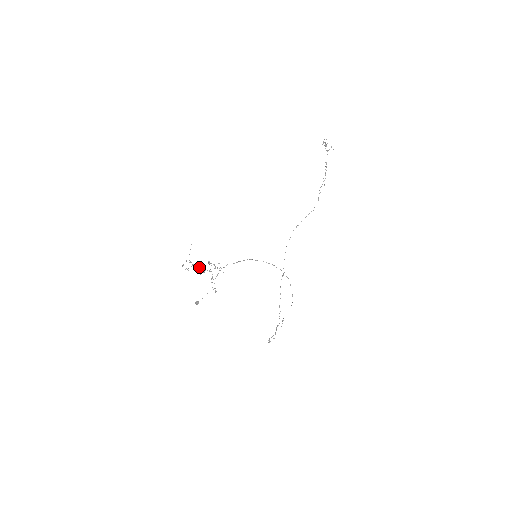
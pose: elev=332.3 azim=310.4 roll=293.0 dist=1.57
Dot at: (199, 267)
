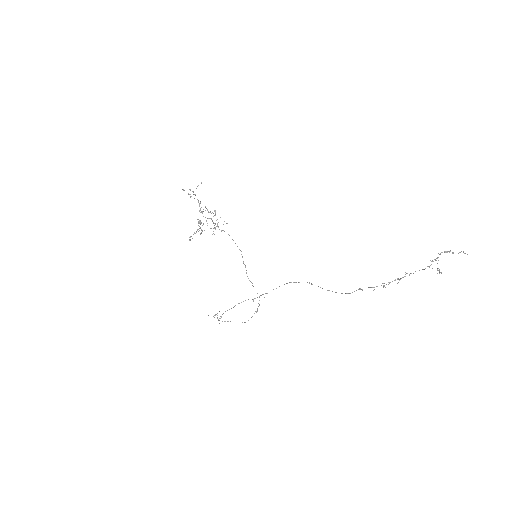
Dot at: (199, 206)
